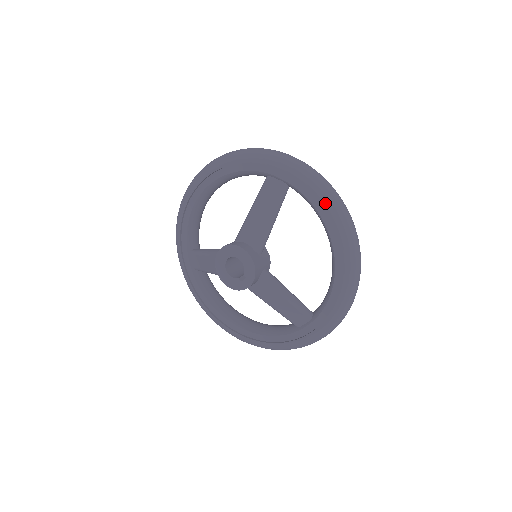
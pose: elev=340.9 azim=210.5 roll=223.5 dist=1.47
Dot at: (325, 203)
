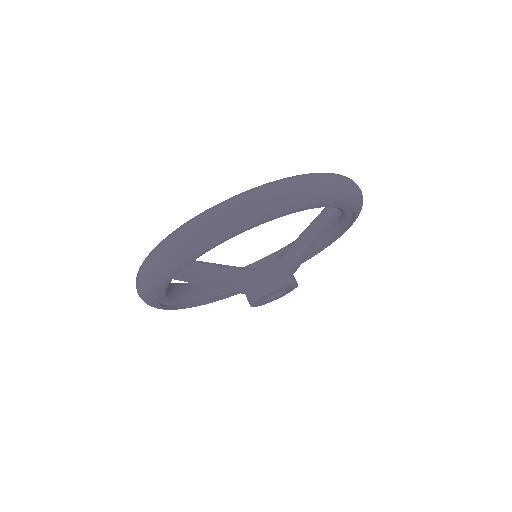
Dot at: occluded
